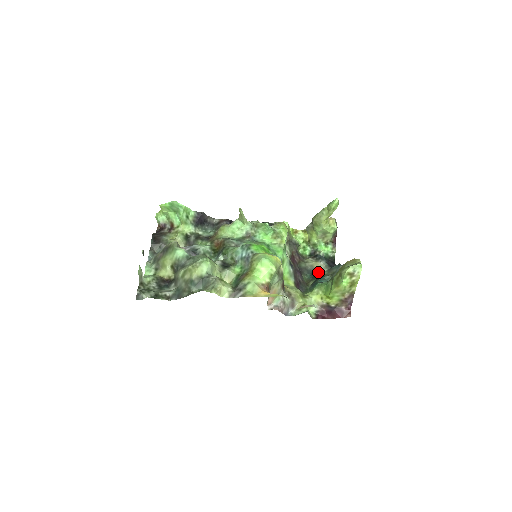
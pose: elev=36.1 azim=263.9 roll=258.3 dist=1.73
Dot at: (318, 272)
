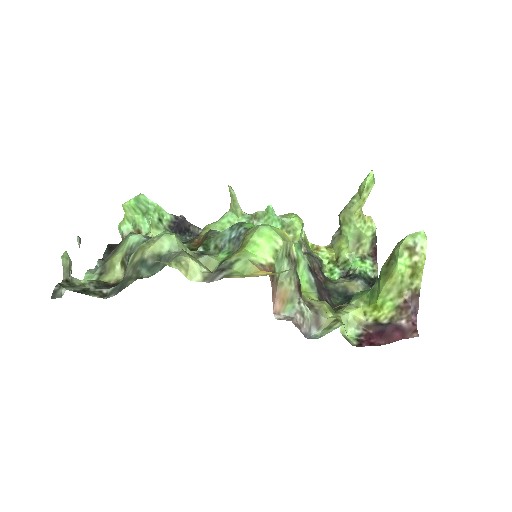
Dot at: occluded
